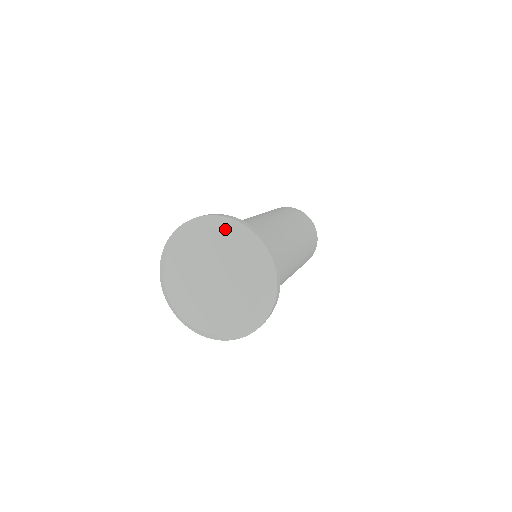
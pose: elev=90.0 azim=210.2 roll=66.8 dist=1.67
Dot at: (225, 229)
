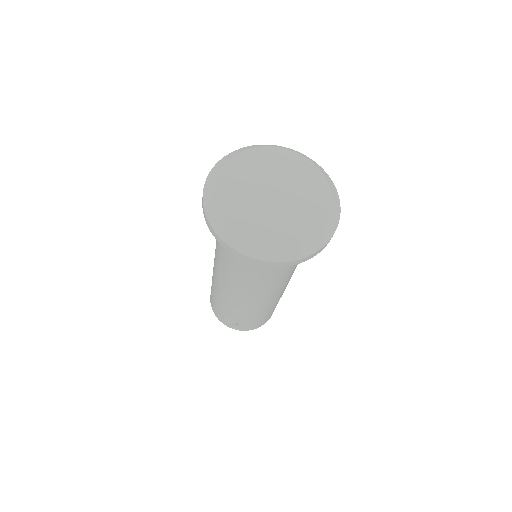
Dot at: (330, 185)
